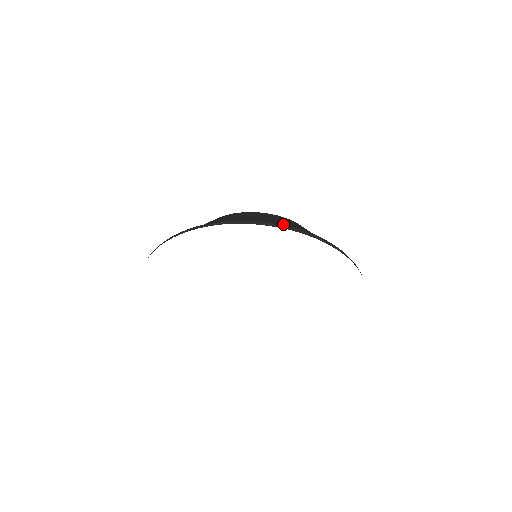
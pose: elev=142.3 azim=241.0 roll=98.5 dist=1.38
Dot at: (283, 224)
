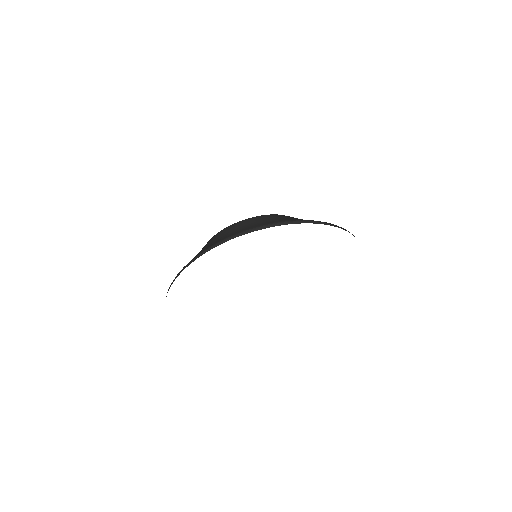
Dot at: (278, 222)
